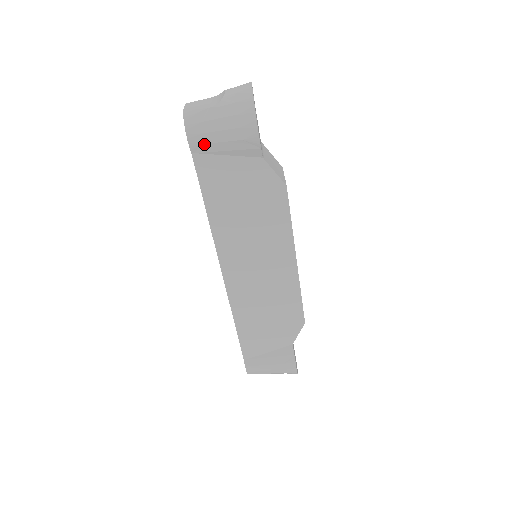
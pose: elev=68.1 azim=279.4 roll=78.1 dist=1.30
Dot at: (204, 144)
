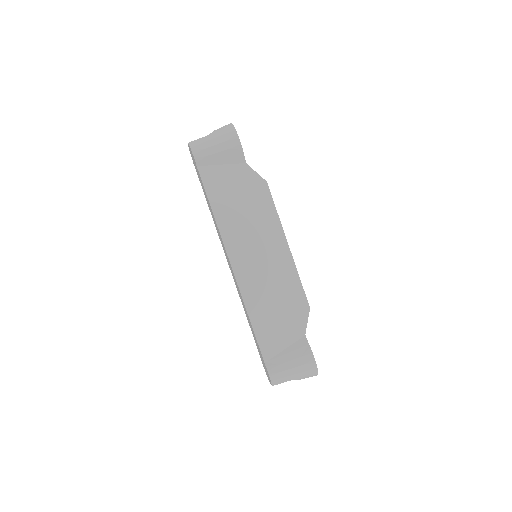
Dot at: (205, 157)
